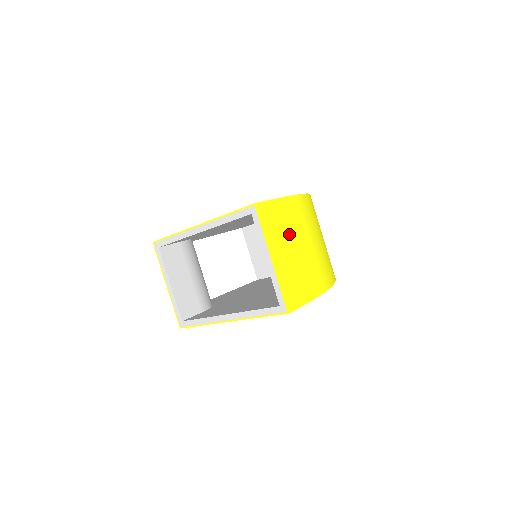
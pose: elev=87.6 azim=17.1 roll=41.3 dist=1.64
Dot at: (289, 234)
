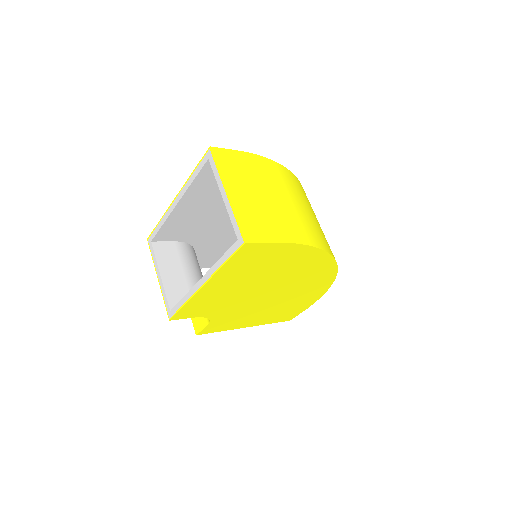
Dot at: (252, 181)
